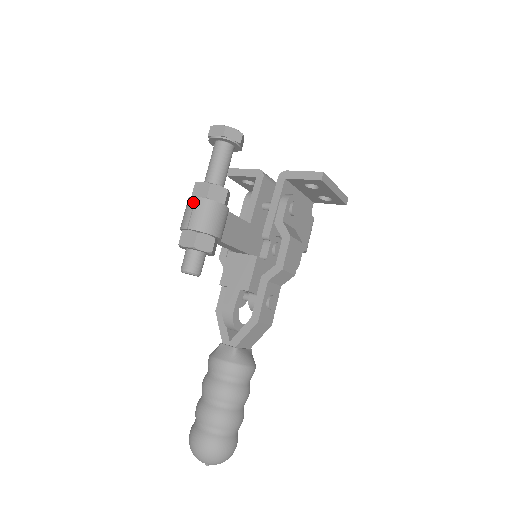
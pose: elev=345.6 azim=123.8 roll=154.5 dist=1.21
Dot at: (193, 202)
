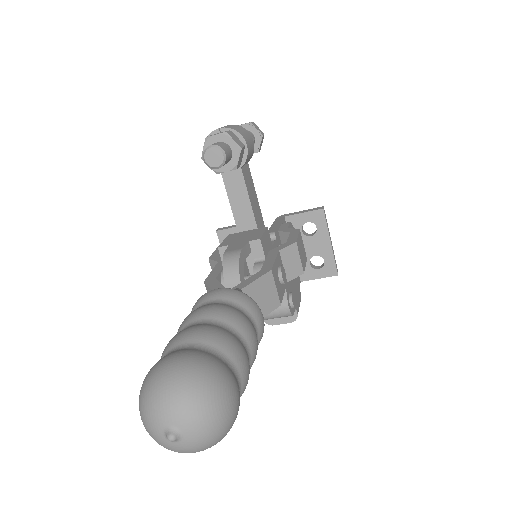
Dot at: occluded
